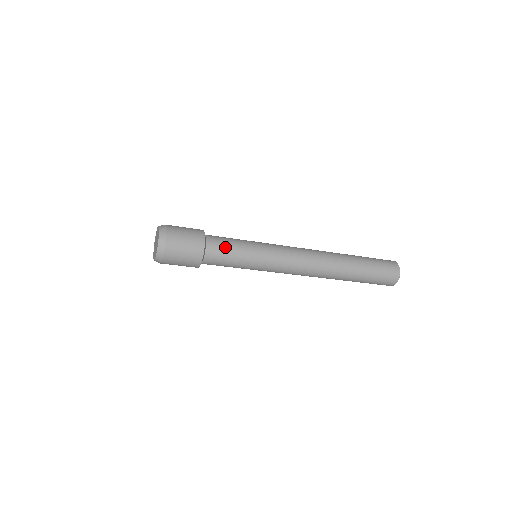
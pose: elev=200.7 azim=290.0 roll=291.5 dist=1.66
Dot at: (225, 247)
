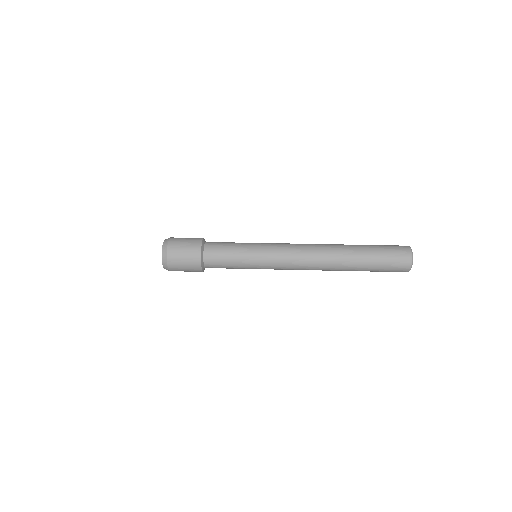
Dot at: (221, 264)
